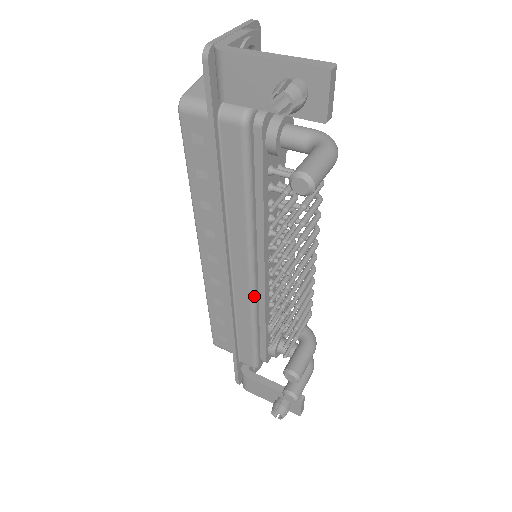
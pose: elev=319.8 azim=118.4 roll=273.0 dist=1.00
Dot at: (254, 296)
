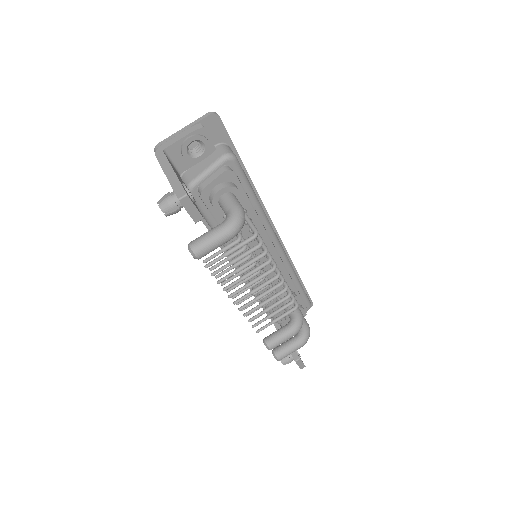
Dot at: occluded
